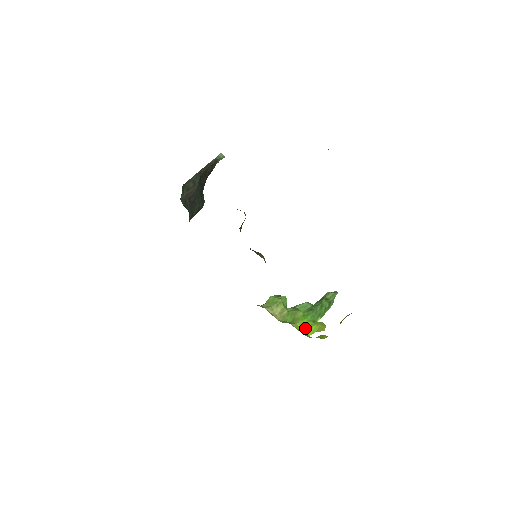
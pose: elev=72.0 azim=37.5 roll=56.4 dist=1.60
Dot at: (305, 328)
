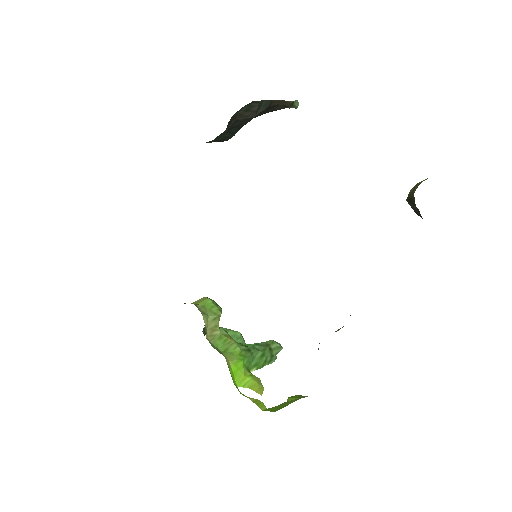
Dot at: (237, 373)
